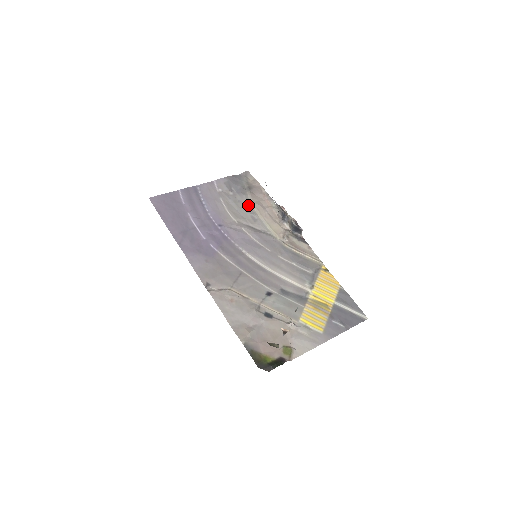
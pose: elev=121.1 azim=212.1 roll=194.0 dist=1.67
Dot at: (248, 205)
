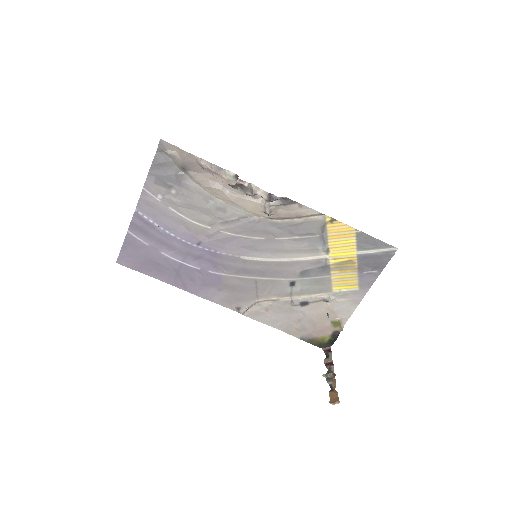
Dot at: (202, 195)
